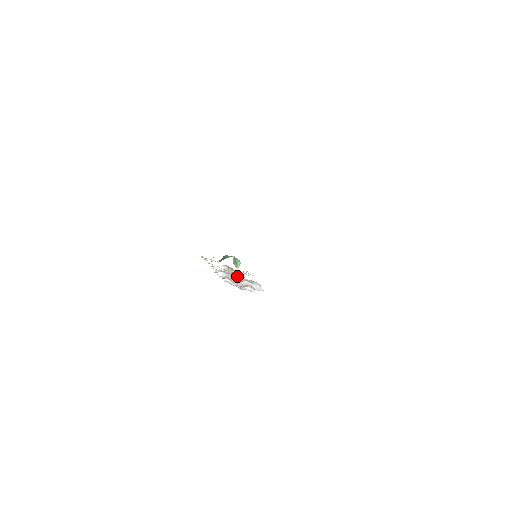
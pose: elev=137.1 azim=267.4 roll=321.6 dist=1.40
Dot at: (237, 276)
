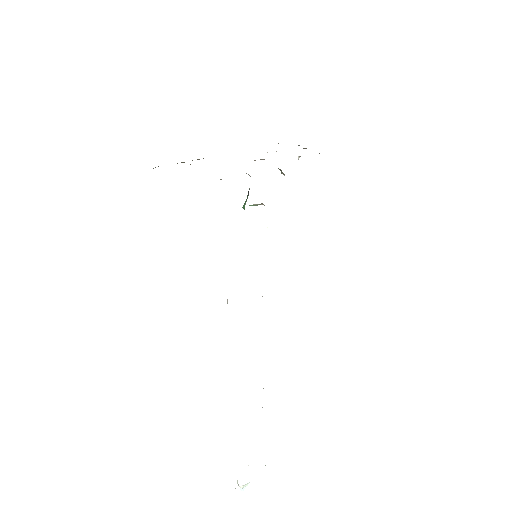
Dot at: occluded
